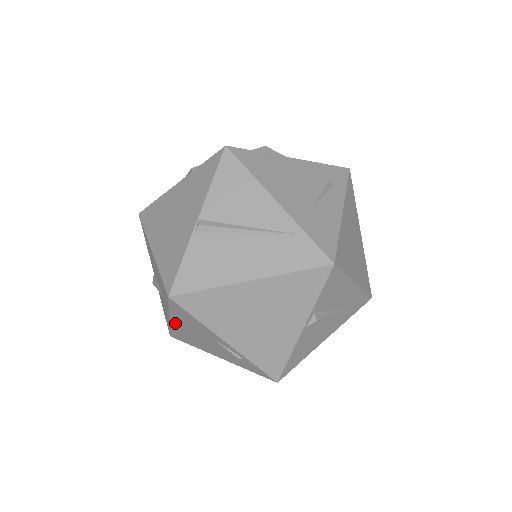
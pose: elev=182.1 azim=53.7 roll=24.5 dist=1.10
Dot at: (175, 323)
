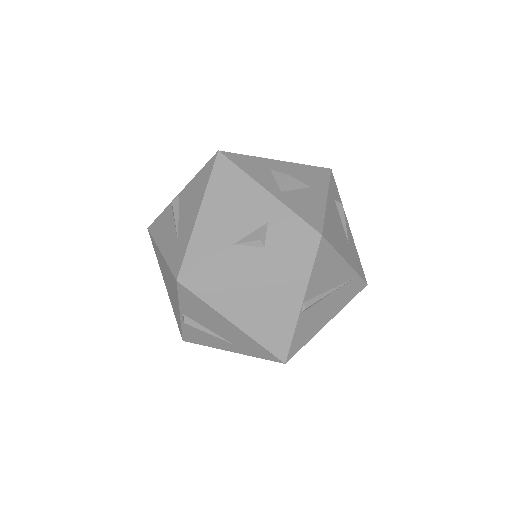
Dot at: occluded
